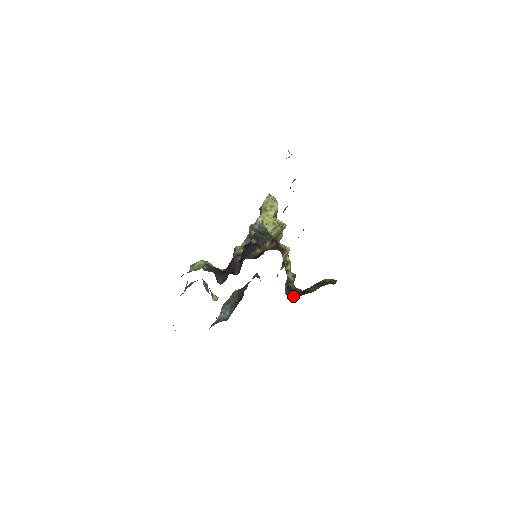
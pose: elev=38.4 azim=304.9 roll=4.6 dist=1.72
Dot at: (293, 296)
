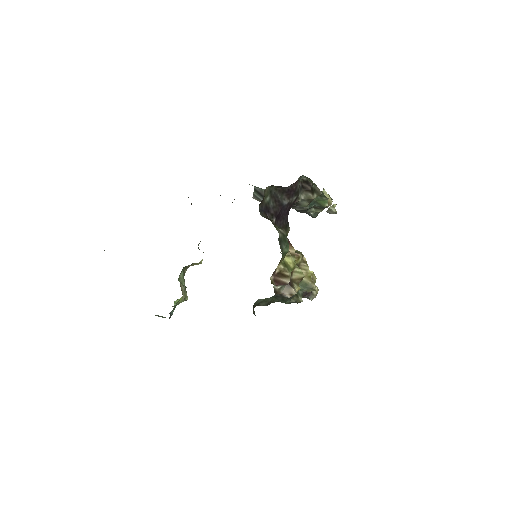
Dot at: occluded
